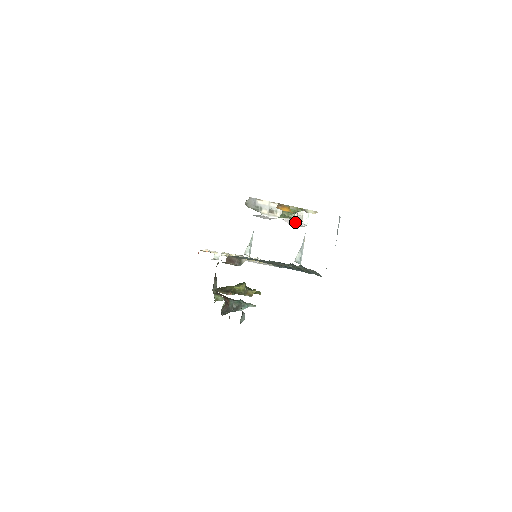
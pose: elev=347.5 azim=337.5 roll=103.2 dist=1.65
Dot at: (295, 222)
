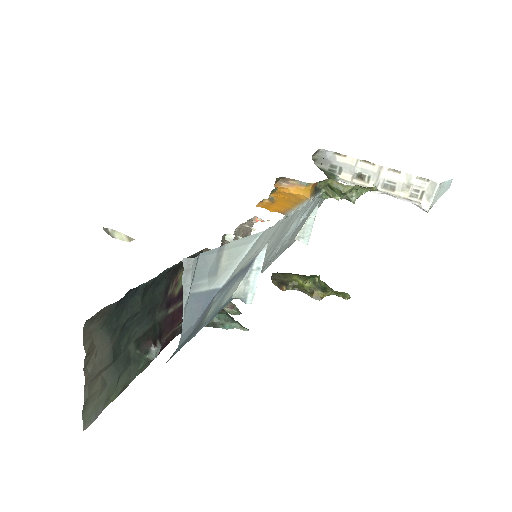
Dot at: occluded
